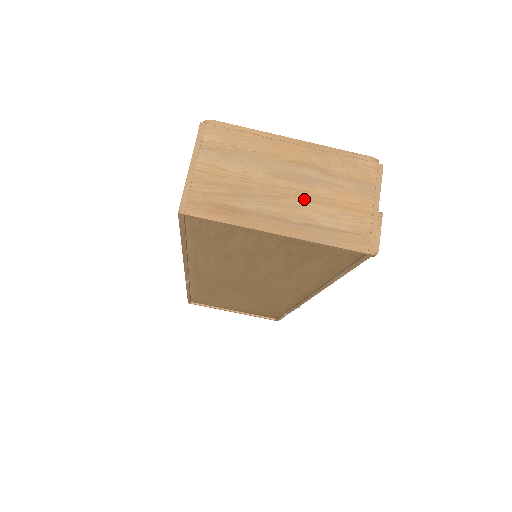
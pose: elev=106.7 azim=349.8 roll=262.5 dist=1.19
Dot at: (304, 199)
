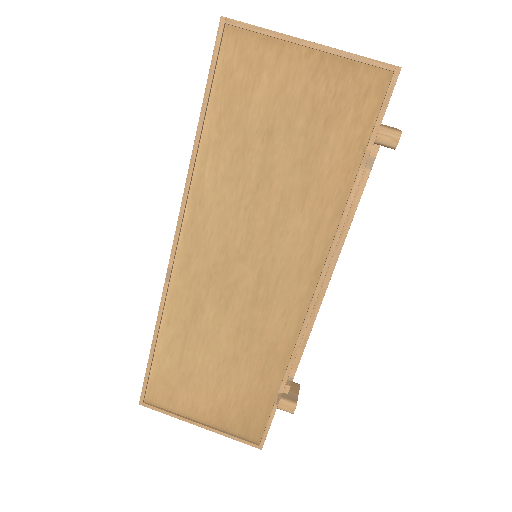
Dot at: occluded
